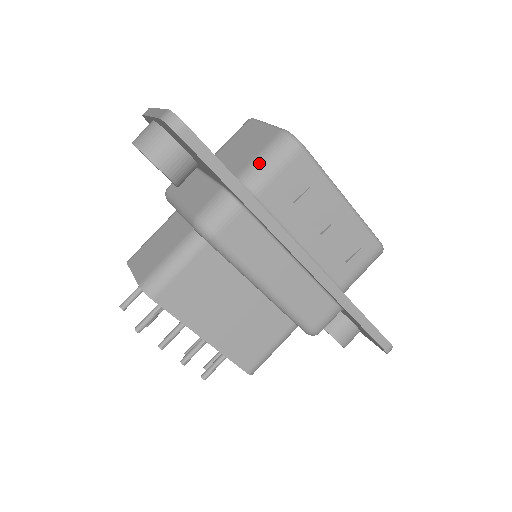
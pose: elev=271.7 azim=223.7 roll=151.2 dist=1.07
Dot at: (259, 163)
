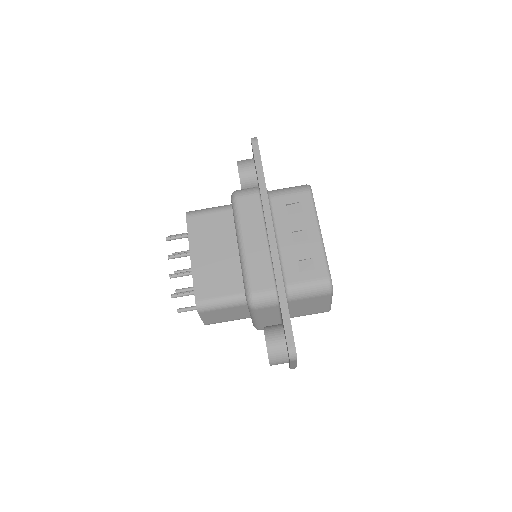
Dot at: (284, 188)
